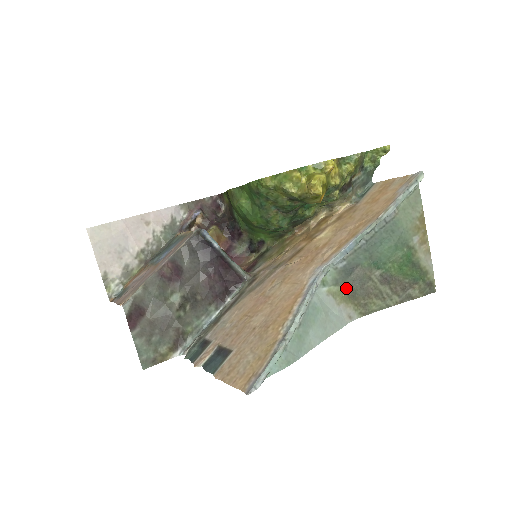
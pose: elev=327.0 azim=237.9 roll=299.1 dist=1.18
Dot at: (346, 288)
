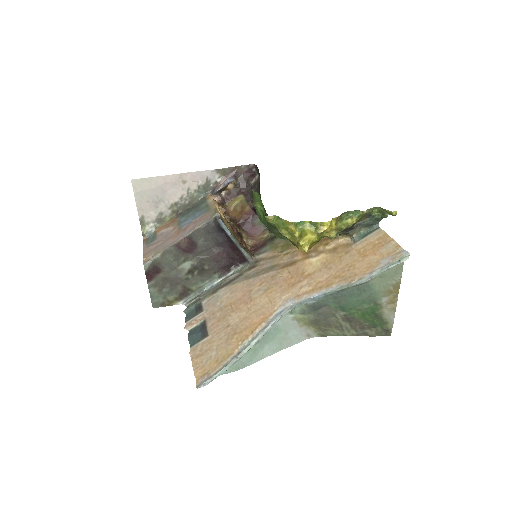
Dot at: (311, 317)
